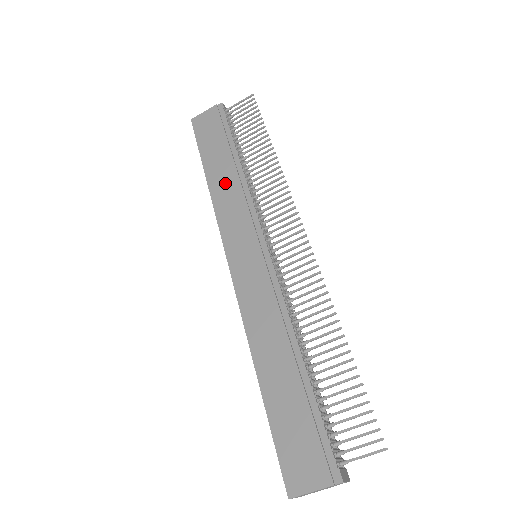
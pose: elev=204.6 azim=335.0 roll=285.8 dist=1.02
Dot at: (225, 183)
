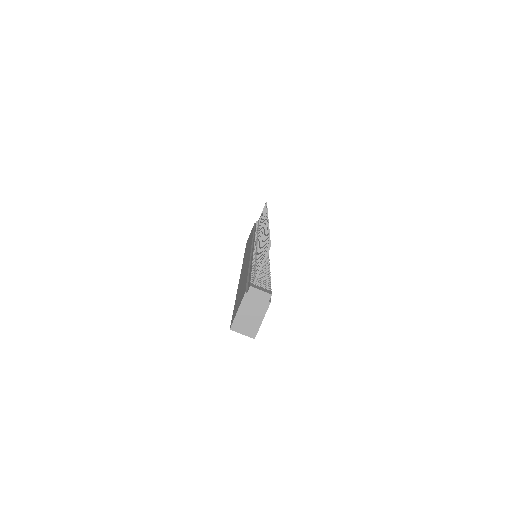
Dot at: occluded
